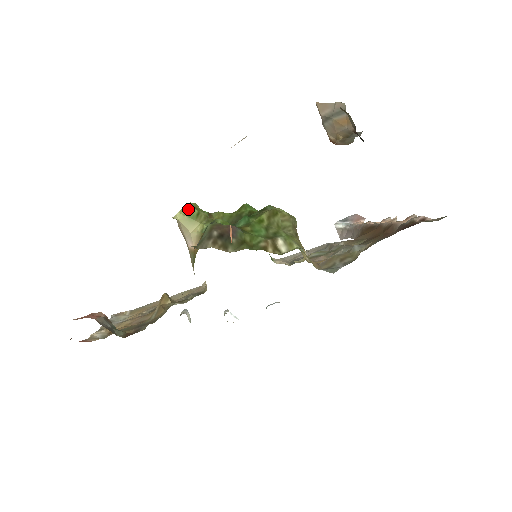
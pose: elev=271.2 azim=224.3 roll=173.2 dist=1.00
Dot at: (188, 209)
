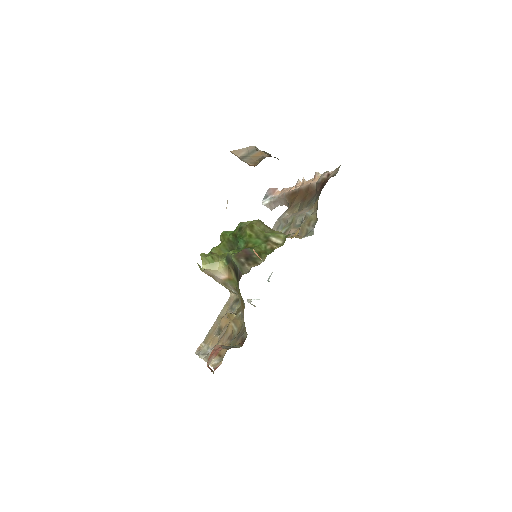
Dot at: (205, 259)
